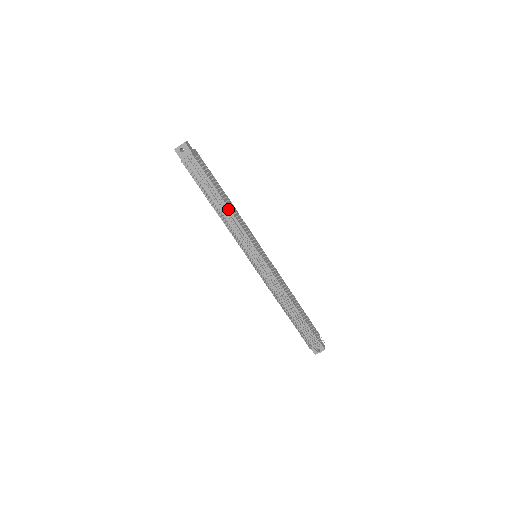
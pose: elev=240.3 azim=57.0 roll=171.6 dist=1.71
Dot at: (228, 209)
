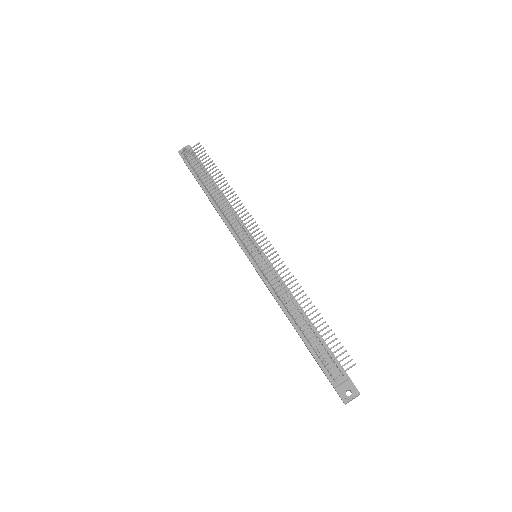
Dot at: (225, 199)
